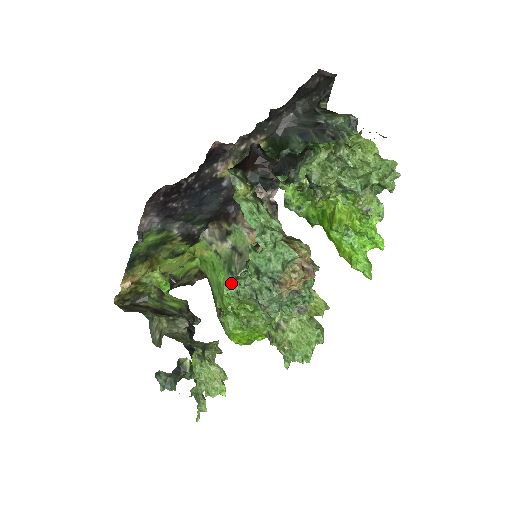
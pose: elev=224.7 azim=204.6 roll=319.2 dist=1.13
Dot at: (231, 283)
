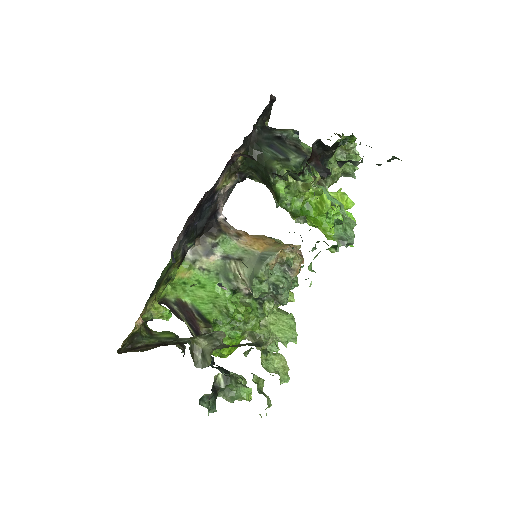
Dot at: (232, 290)
